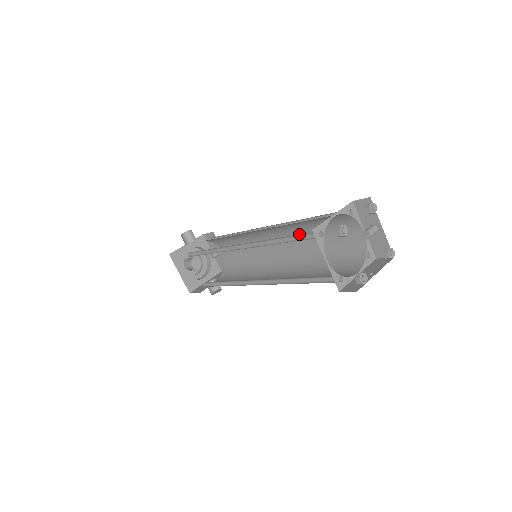
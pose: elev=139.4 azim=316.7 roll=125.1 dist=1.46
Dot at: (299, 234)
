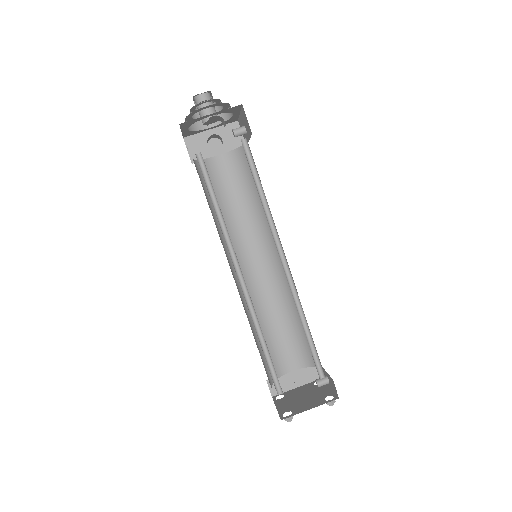
Dot at: occluded
